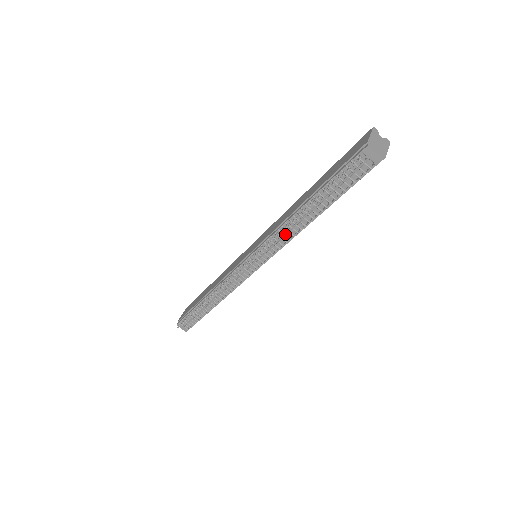
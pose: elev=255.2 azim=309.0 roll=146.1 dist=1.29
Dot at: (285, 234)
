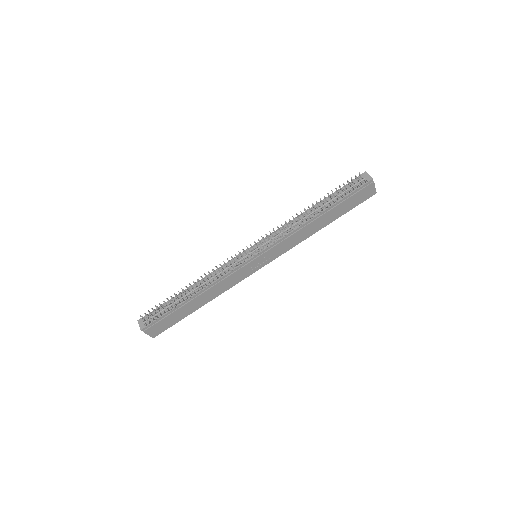
Dot at: (292, 225)
